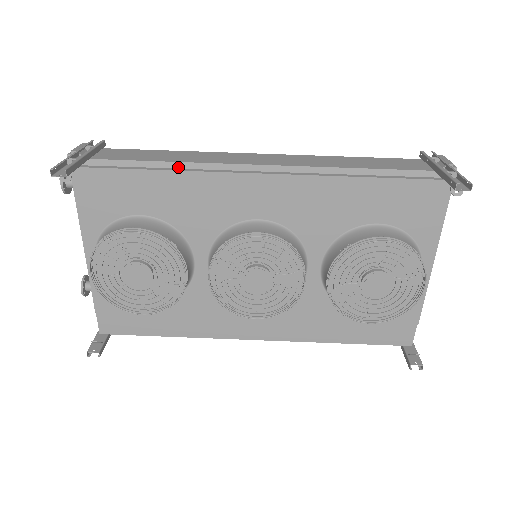
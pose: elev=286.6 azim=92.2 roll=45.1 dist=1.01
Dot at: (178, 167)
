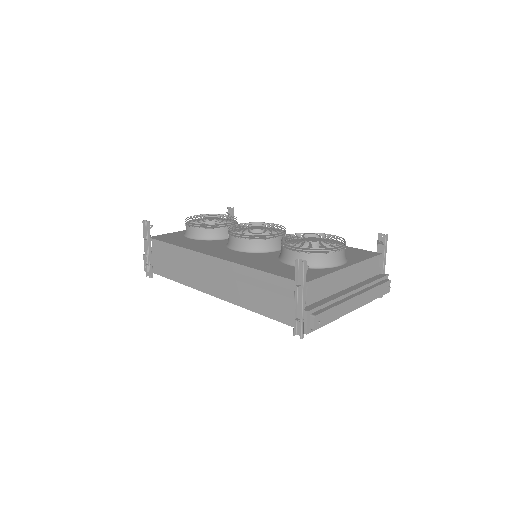
Dot at: occluded
